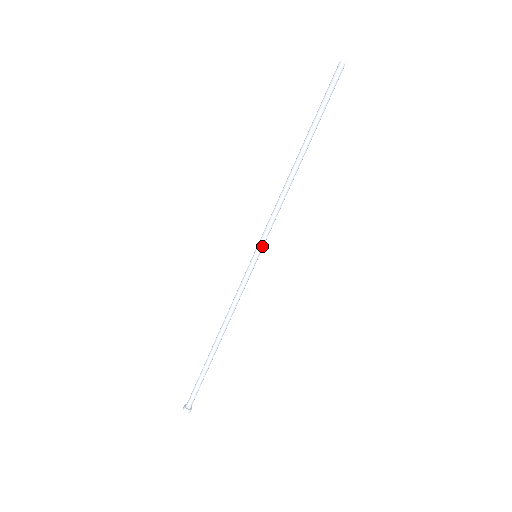
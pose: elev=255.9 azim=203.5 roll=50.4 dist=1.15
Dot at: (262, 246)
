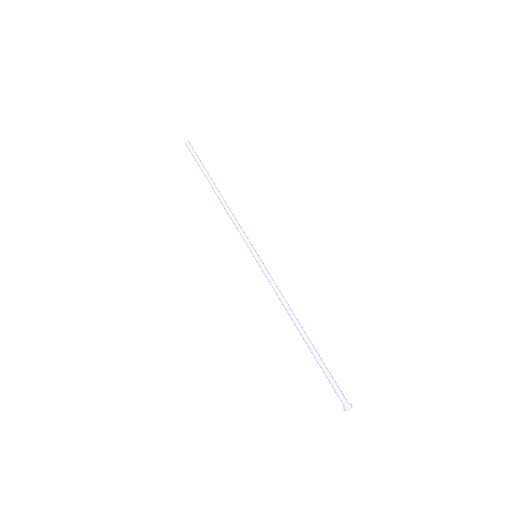
Dot at: (253, 247)
